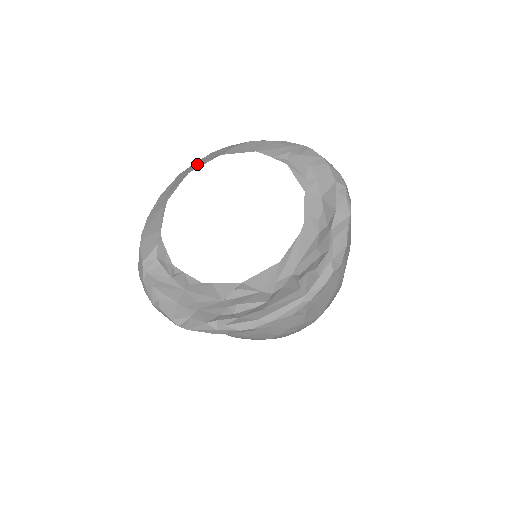
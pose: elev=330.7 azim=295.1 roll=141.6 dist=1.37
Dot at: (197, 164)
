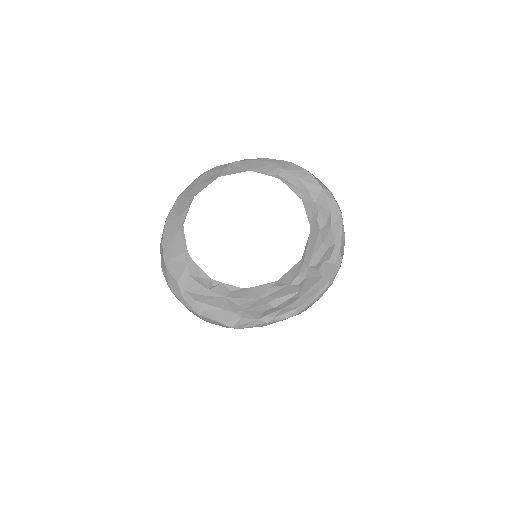
Dot at: (196, 187)
